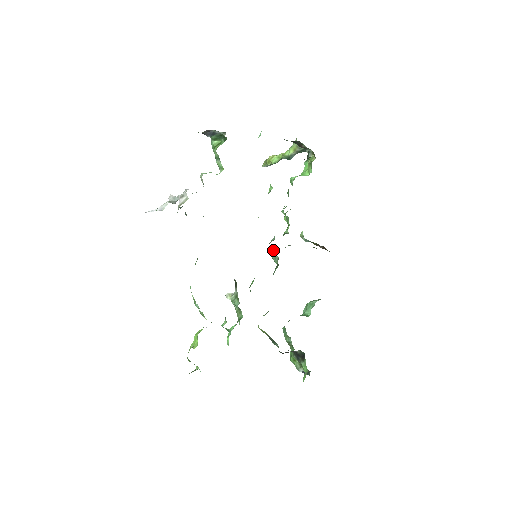
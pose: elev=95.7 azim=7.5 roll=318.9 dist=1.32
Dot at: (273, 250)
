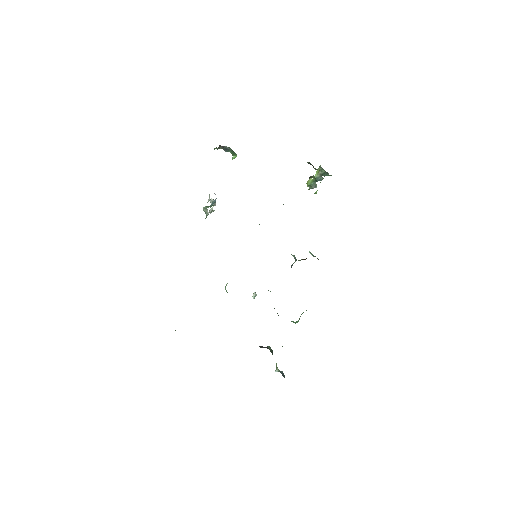
Dot at: occluded
